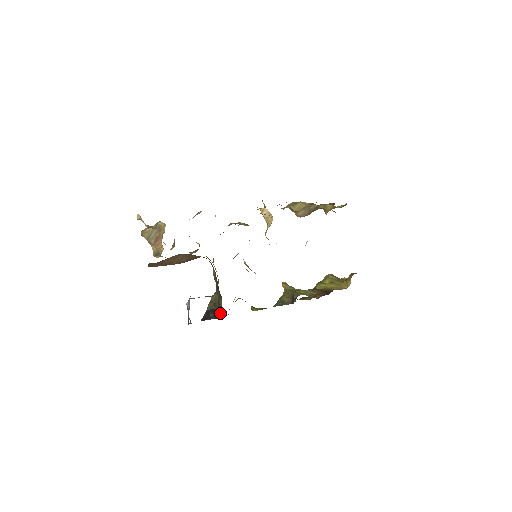
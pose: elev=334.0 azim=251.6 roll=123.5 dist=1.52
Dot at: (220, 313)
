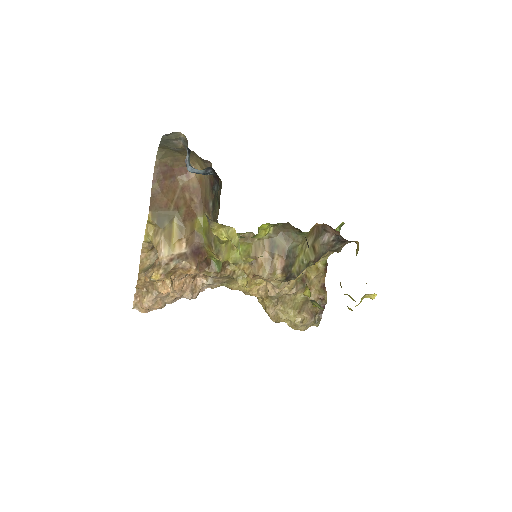
Dot at: (220, 192)
